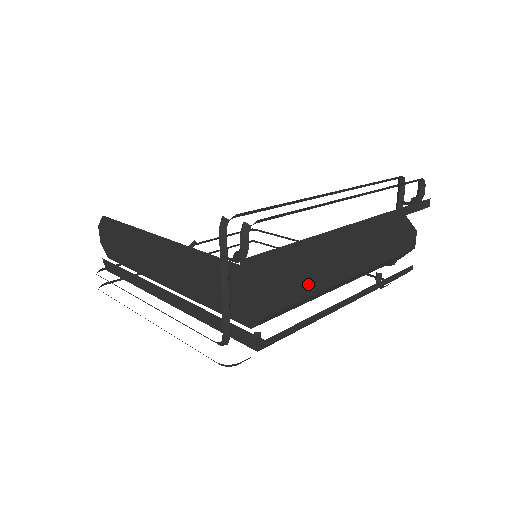
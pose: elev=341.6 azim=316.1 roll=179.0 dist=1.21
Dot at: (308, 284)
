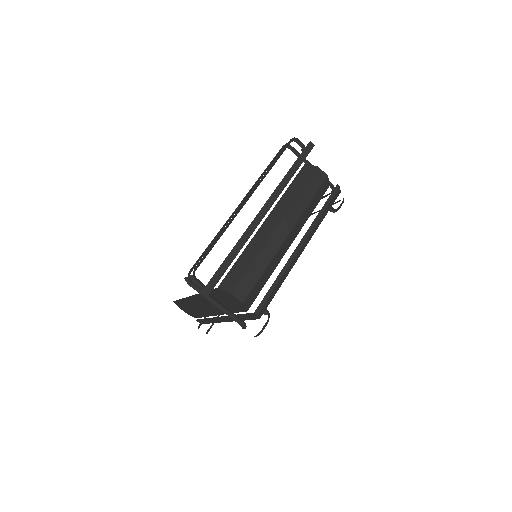
Dot at: (256, 267)
